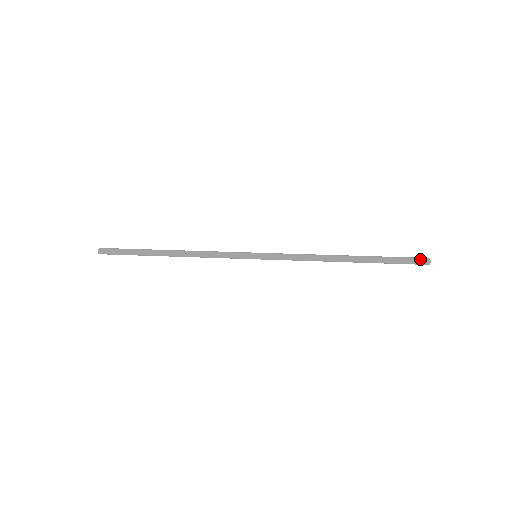
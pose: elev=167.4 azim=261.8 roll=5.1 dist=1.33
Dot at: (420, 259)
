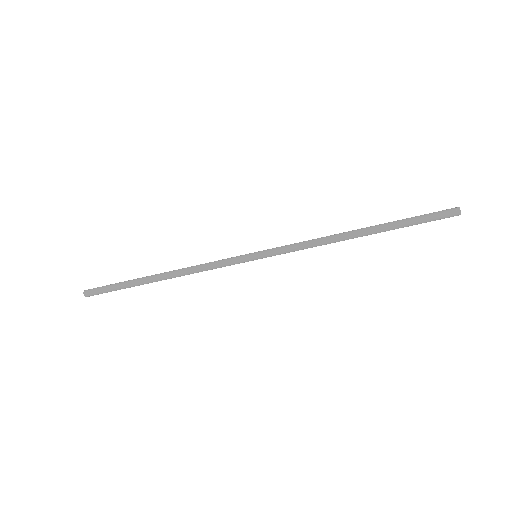
Dot at: (447, 210)
